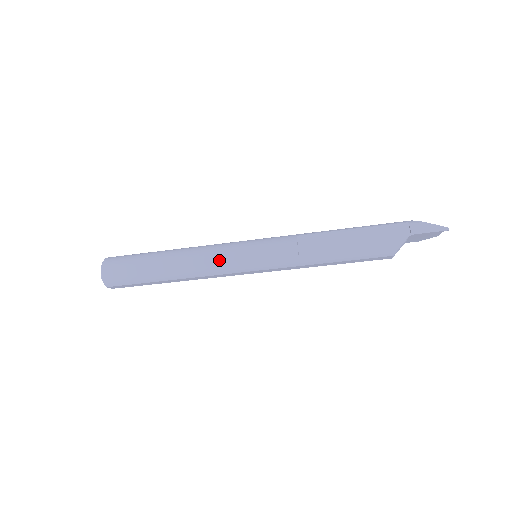
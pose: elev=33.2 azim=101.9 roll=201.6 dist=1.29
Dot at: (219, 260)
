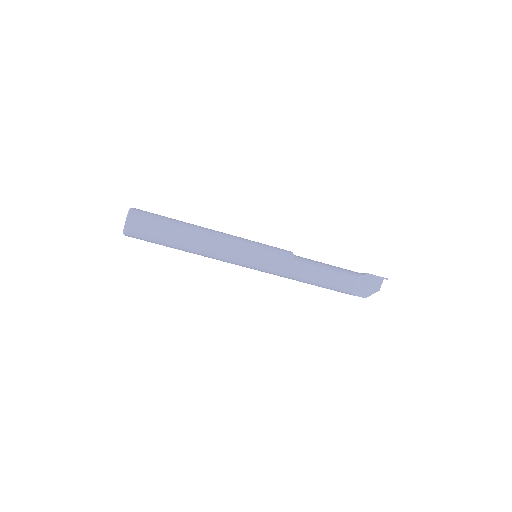
Dot at: (234, 237)
